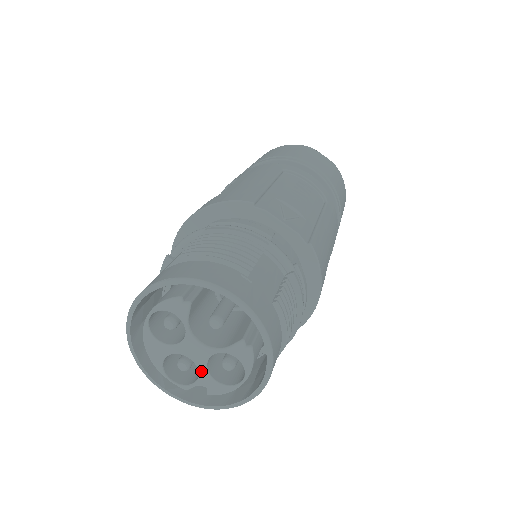
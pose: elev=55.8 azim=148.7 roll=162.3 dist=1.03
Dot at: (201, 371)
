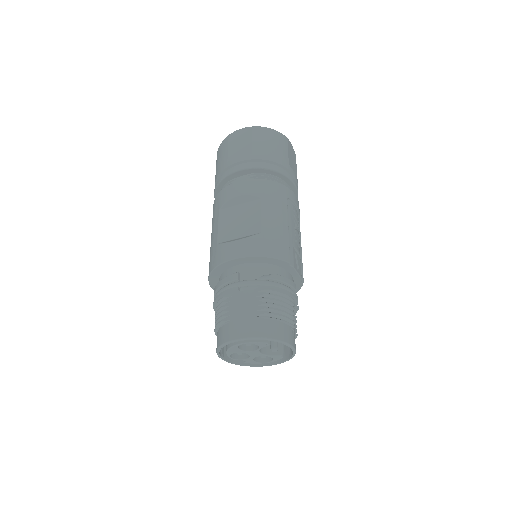
Dot at: (250, 358)
